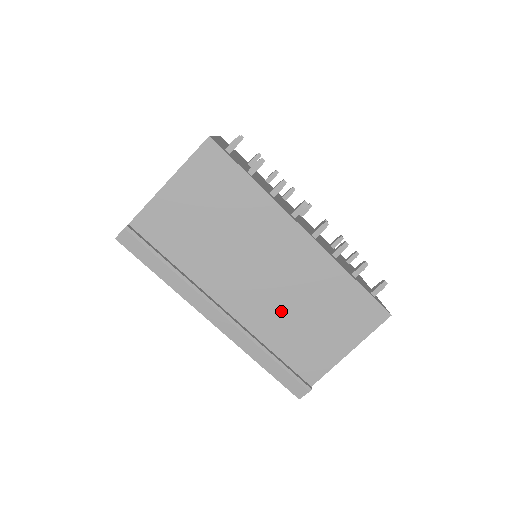
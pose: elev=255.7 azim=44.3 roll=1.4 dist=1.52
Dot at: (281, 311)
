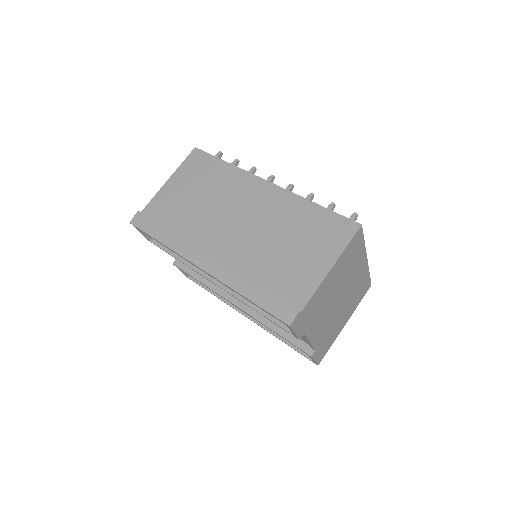
Dot at: (259, 246)
